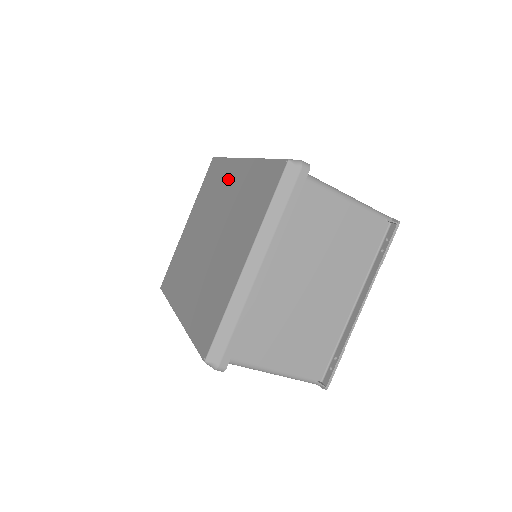
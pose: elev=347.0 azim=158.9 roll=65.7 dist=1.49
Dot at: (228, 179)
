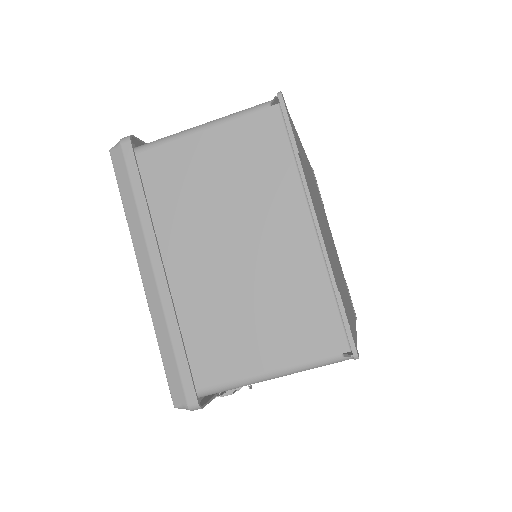
Dot at: occluded
